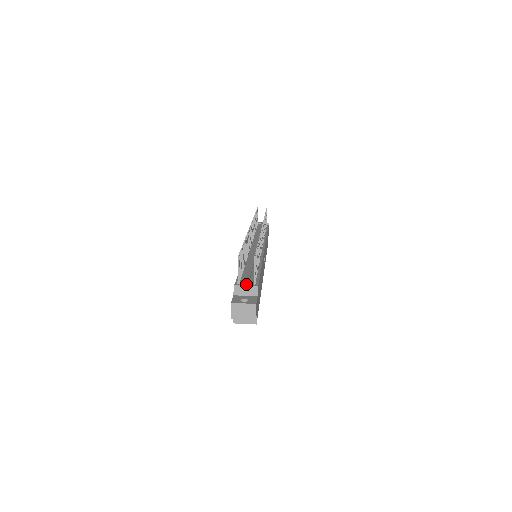
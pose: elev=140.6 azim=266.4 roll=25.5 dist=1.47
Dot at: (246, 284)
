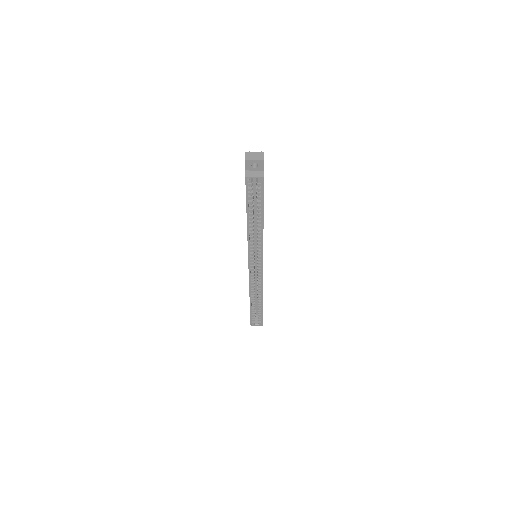
Dot at: occluded
